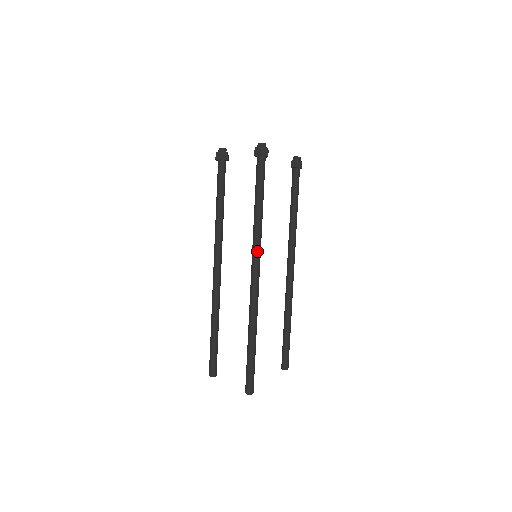
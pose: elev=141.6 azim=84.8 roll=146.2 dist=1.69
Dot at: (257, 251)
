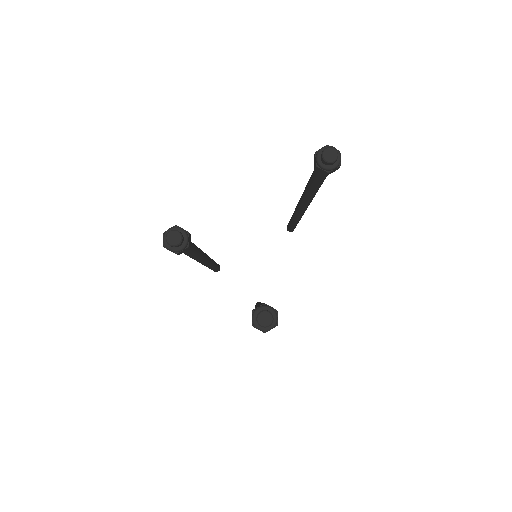
Dot at: occluded
